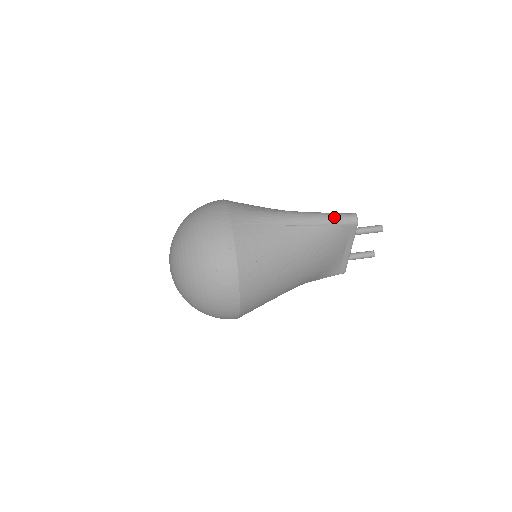
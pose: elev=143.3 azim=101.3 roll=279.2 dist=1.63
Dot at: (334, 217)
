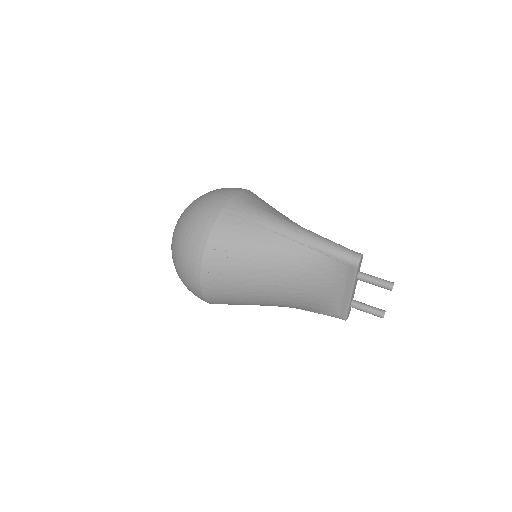
Dot at: (333, 247)
